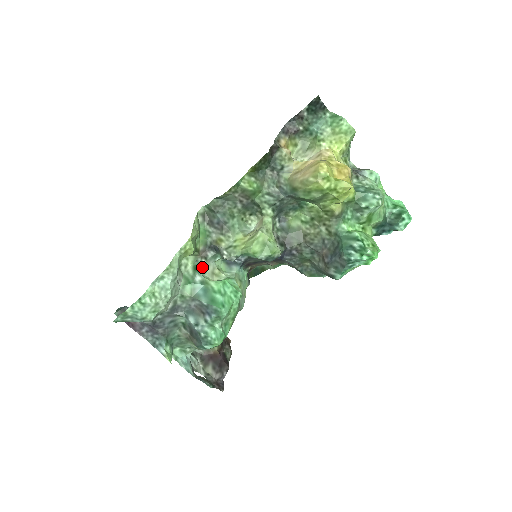
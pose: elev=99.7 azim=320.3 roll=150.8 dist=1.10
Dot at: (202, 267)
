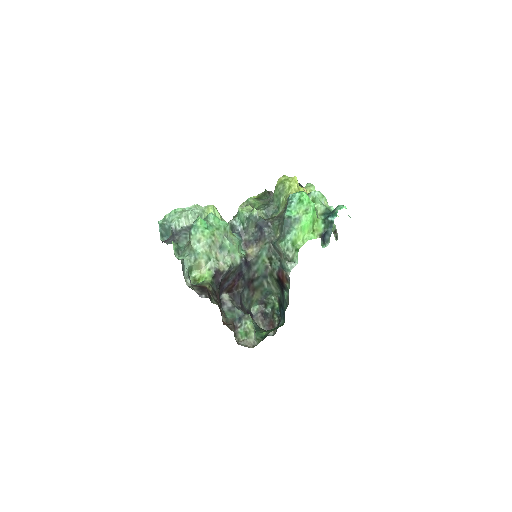
Dot at: occluded
